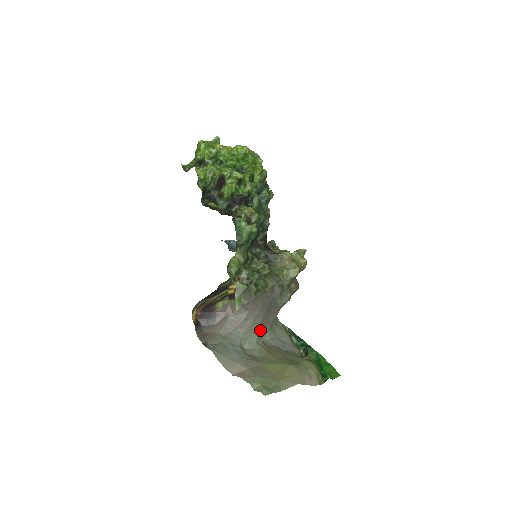
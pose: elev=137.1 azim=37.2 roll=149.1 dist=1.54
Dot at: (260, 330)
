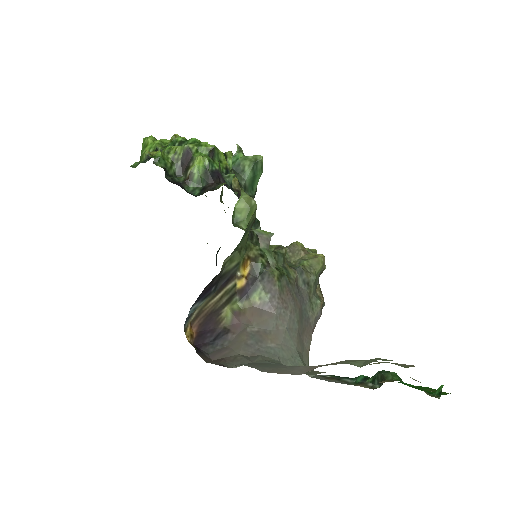
Dot at: (299, 353)
